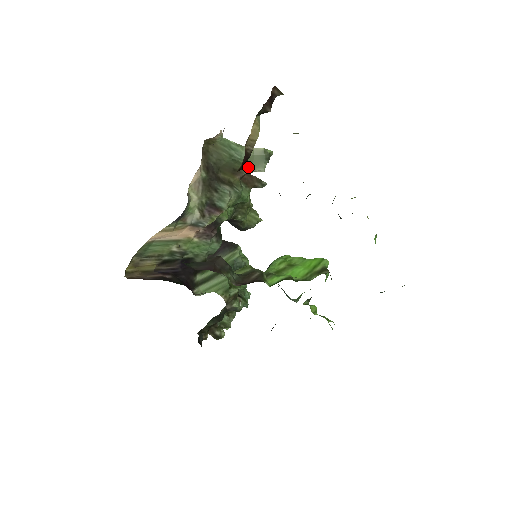
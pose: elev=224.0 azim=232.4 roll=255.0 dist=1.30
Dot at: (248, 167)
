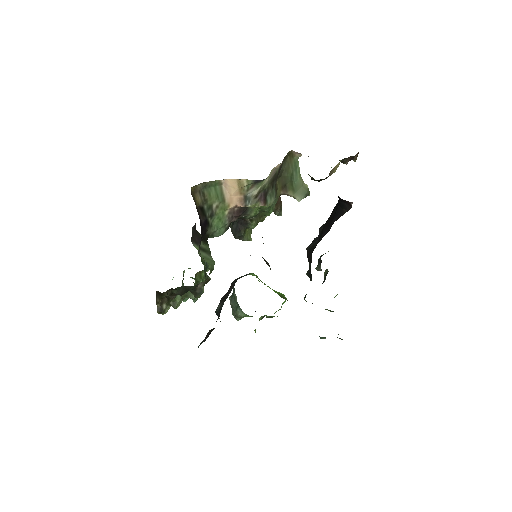
Dot at: (293, 191)
